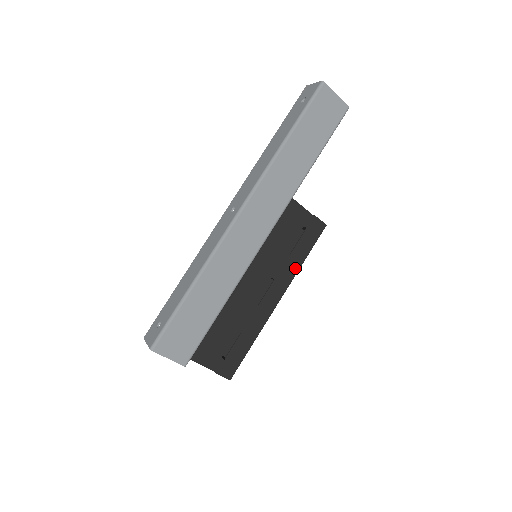
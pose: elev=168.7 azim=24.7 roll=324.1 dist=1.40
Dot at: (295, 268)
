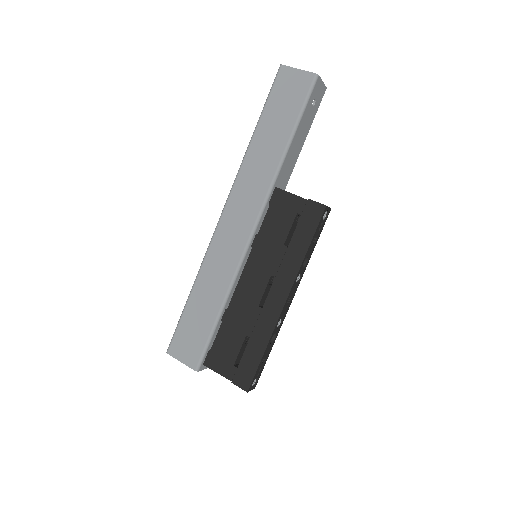
Dot at: (297, 261)
